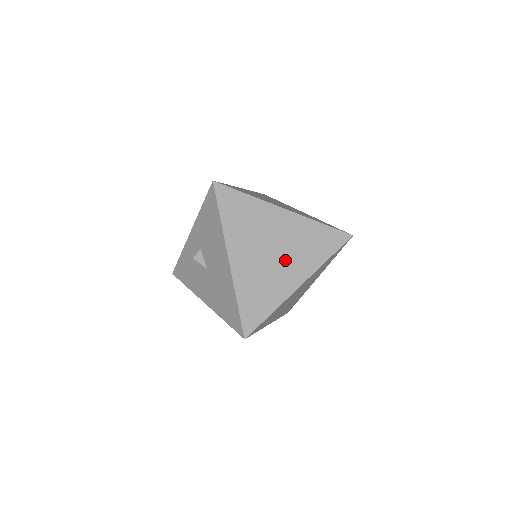
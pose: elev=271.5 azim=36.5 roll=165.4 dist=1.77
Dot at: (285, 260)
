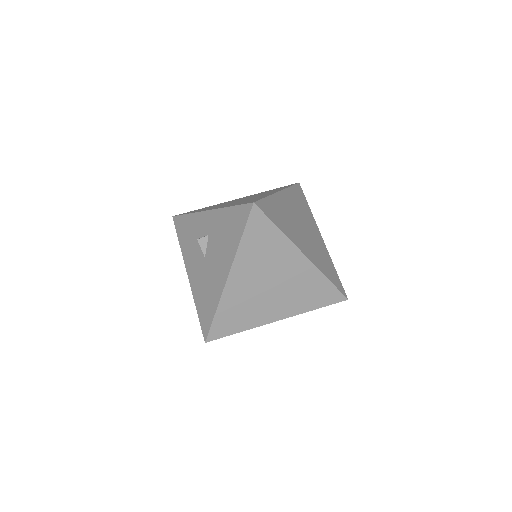
Dot at: (277, 296)
